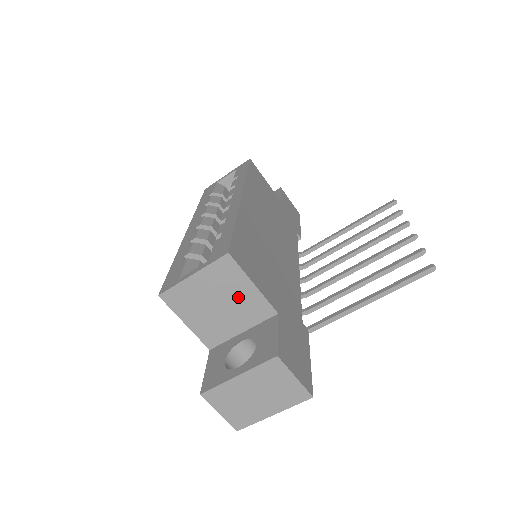
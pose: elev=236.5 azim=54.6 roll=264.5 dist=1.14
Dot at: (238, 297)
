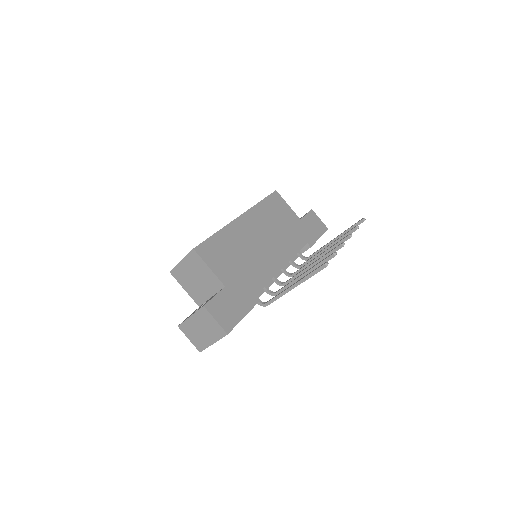
Dot at: (204, 275)
